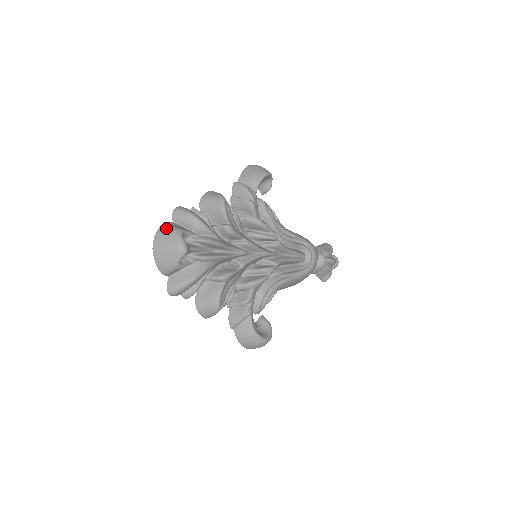
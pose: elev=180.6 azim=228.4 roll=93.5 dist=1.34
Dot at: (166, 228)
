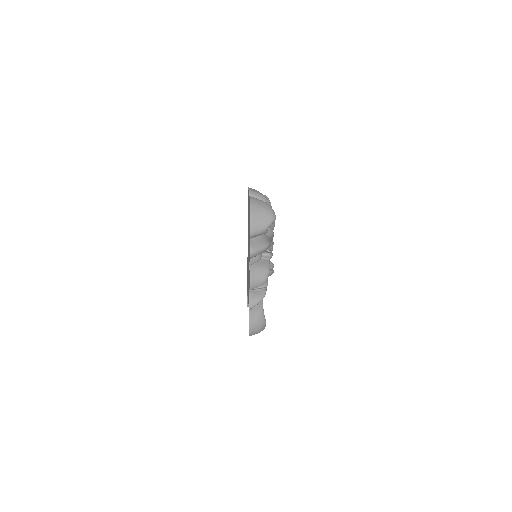
Dot at: (256, 198)
